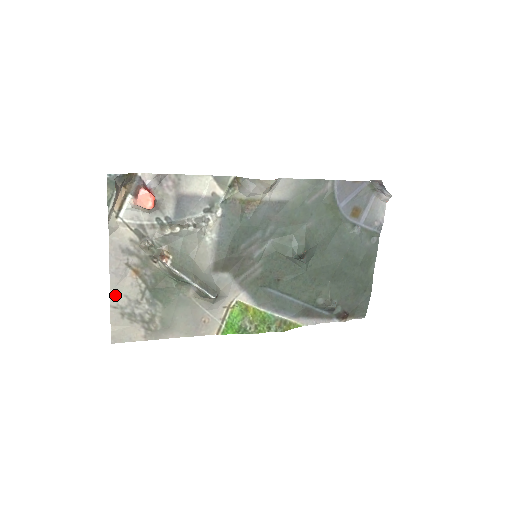
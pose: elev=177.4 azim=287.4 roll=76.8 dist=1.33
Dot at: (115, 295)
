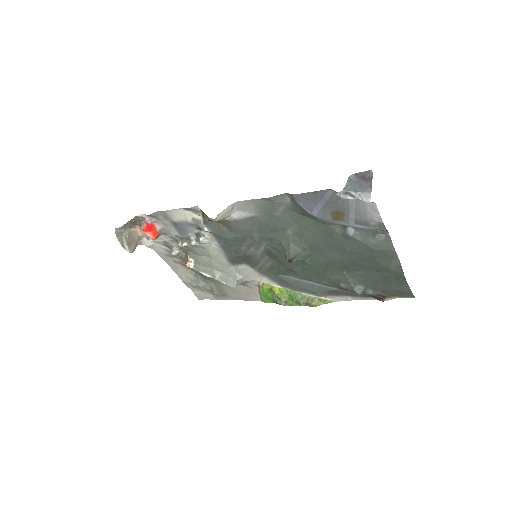
Dot at: (181, 277)
